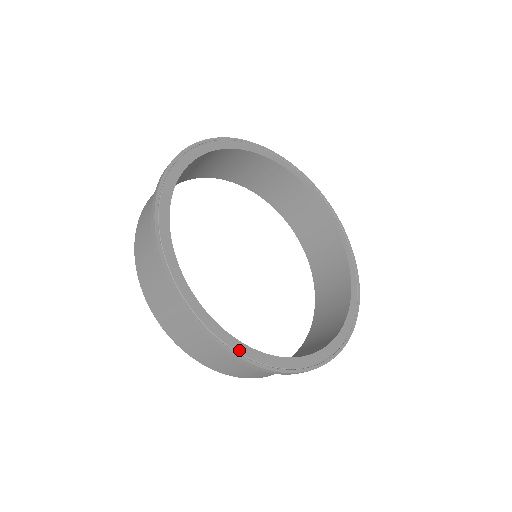
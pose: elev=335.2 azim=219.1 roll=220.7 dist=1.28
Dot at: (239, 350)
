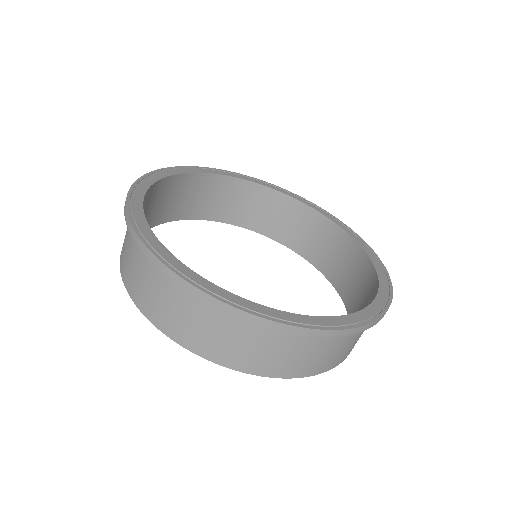
Dot at: (171, 262)
